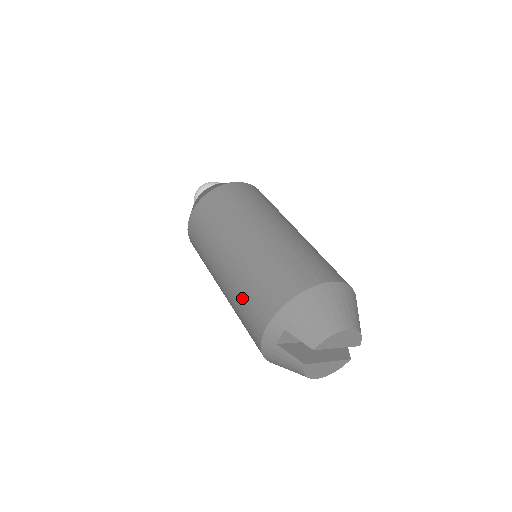
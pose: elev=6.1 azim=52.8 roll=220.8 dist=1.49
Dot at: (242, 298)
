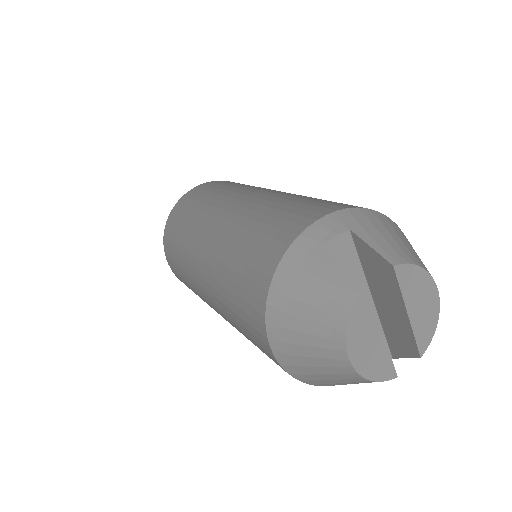
Dot at: (269, 212)
